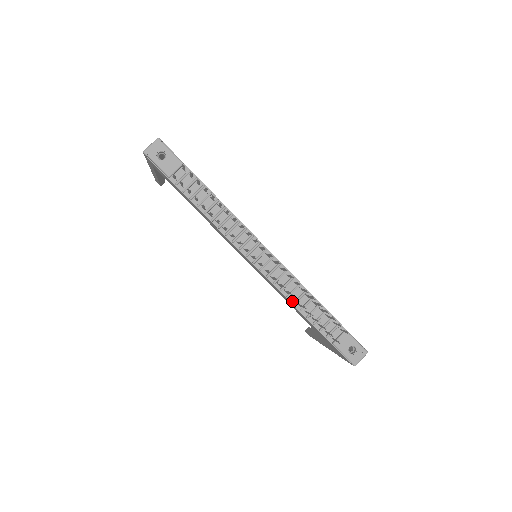
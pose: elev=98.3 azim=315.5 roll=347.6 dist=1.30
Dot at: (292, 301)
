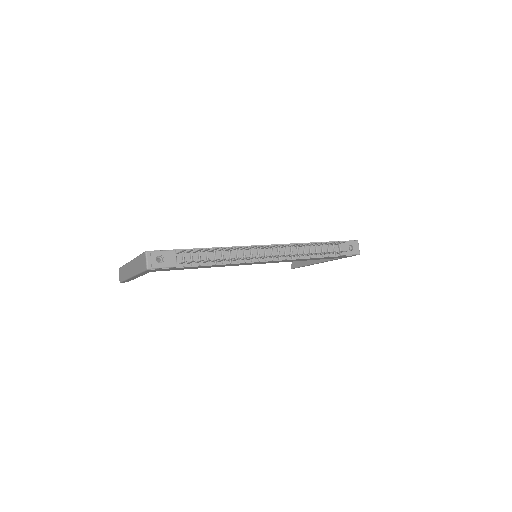
Dot at: (303, 257)
